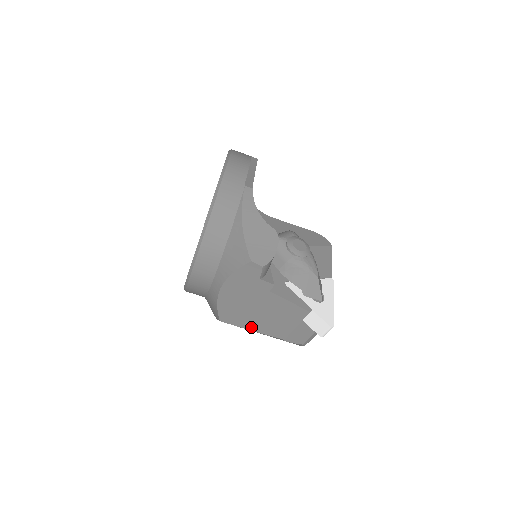
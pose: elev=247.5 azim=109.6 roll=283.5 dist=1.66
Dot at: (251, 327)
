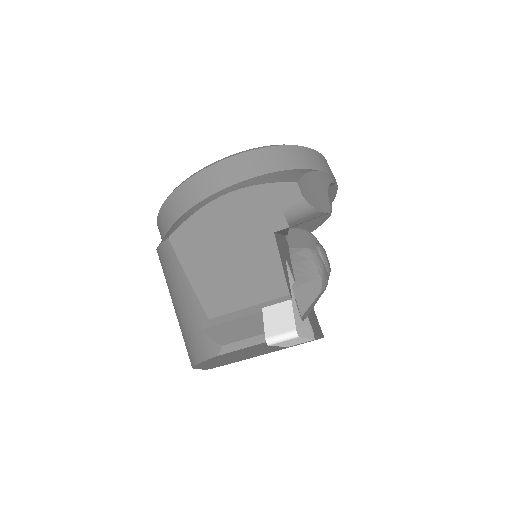
Dot at: (193, 271)
